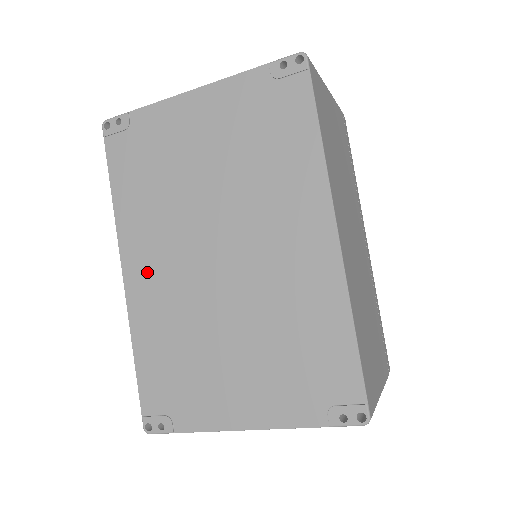
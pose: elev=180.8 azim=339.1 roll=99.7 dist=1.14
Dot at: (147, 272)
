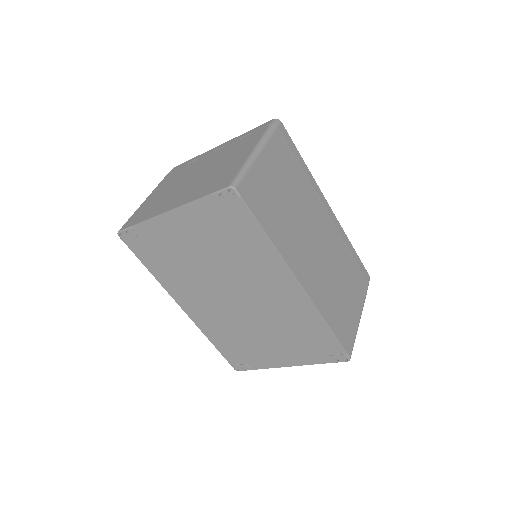
Dot at: (196, 308)
